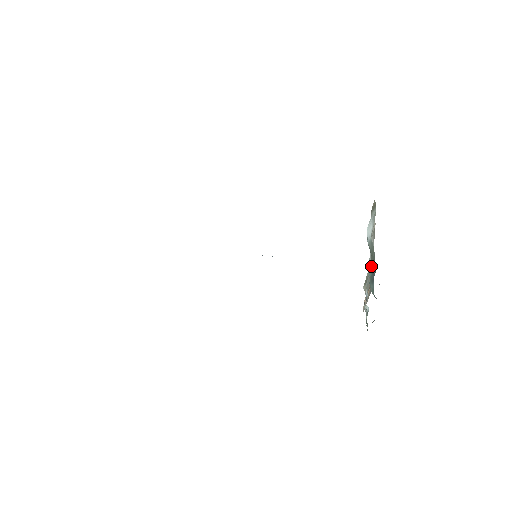
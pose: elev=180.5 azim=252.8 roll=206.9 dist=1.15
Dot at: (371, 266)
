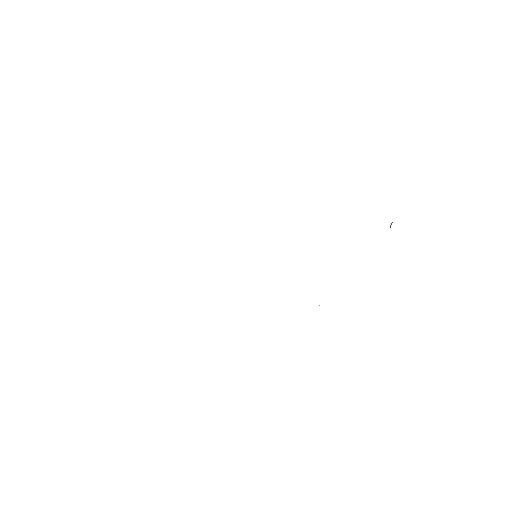
Dot at: occluded
